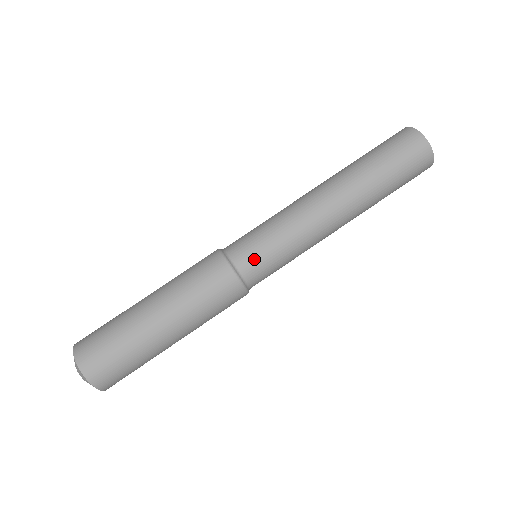
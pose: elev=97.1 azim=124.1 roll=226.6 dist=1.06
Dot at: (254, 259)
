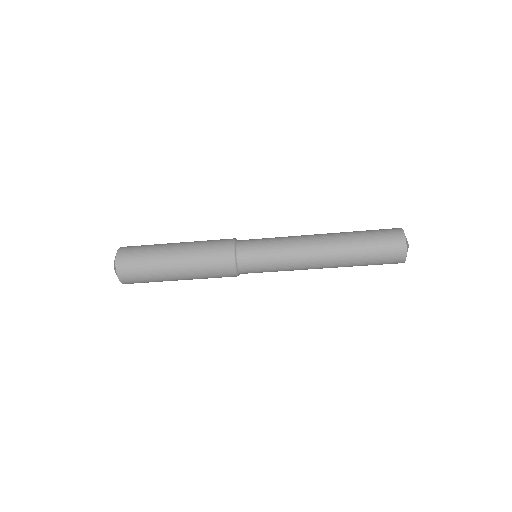
Dot at: (253, 271)
